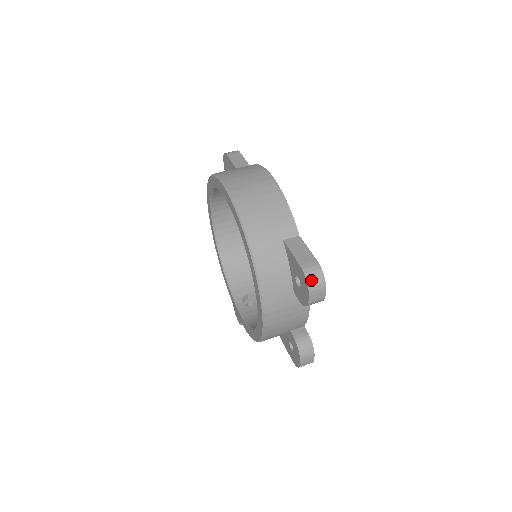
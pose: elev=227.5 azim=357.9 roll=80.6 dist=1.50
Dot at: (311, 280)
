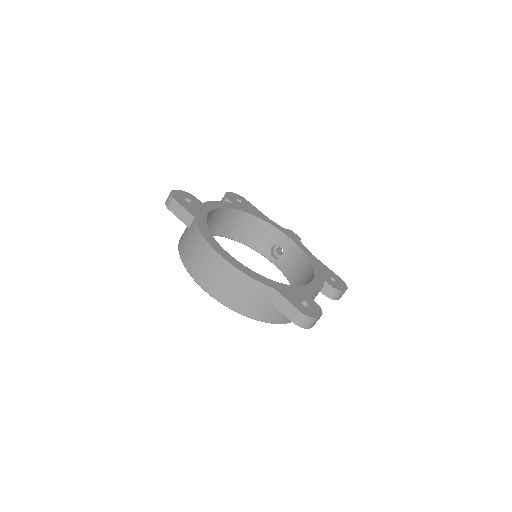
Dot at: (305, 326)
